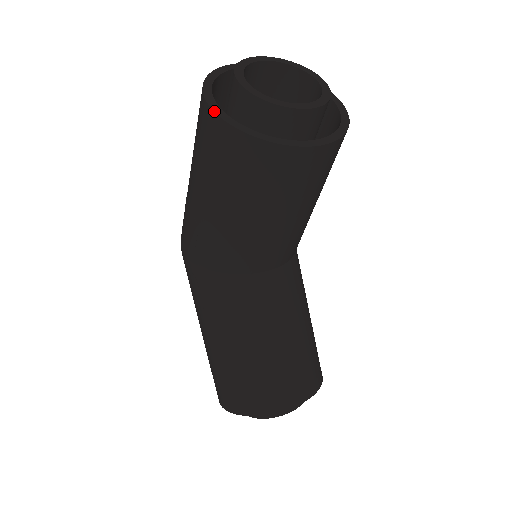
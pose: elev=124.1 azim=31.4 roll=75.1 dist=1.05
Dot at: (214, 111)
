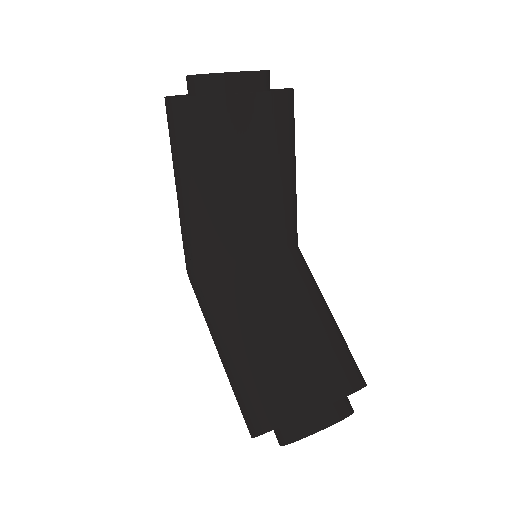
Dot at: (169, 97)
